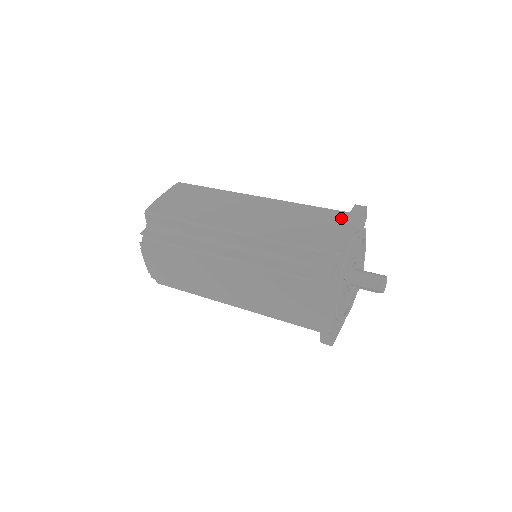
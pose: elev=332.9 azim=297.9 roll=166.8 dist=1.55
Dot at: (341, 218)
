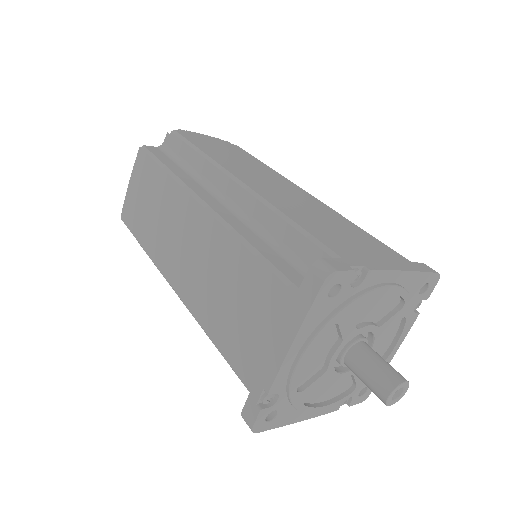
Dot at: (279, 310)
